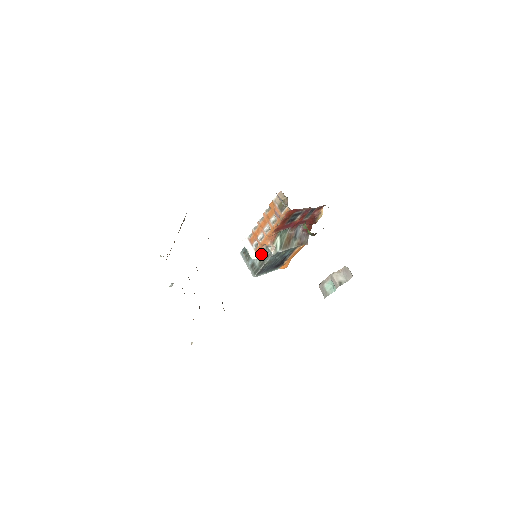
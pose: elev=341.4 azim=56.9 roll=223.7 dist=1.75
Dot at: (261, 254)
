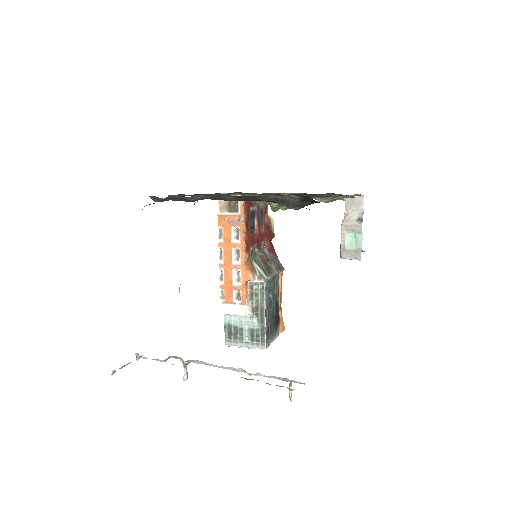
Dot at: (251, 304)
